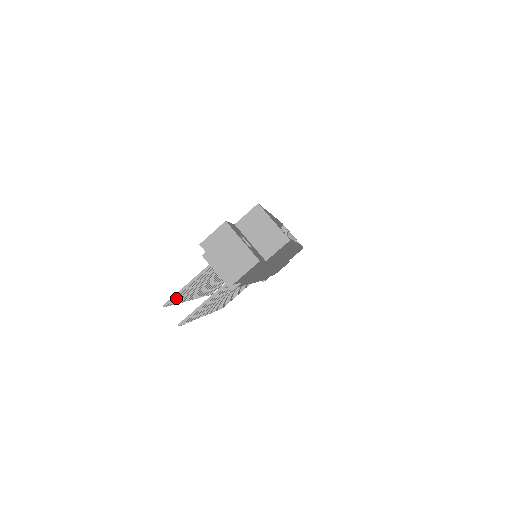
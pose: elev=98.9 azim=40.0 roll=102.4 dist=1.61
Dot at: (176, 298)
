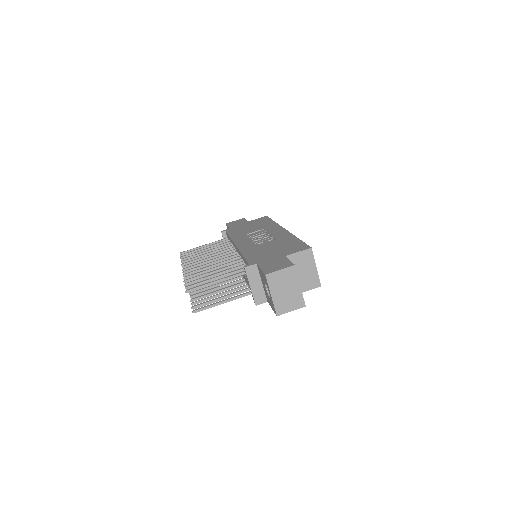
Dot at: (195, 285)
